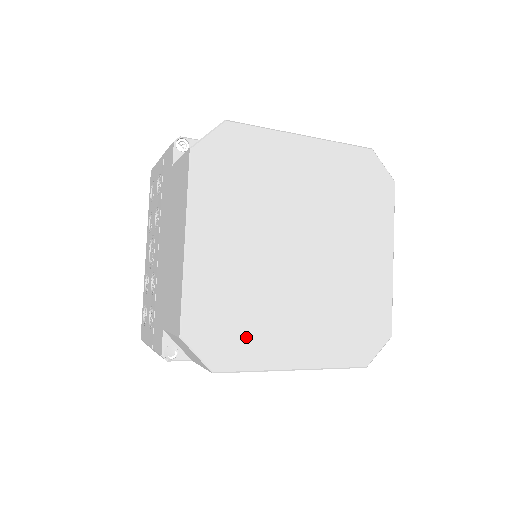
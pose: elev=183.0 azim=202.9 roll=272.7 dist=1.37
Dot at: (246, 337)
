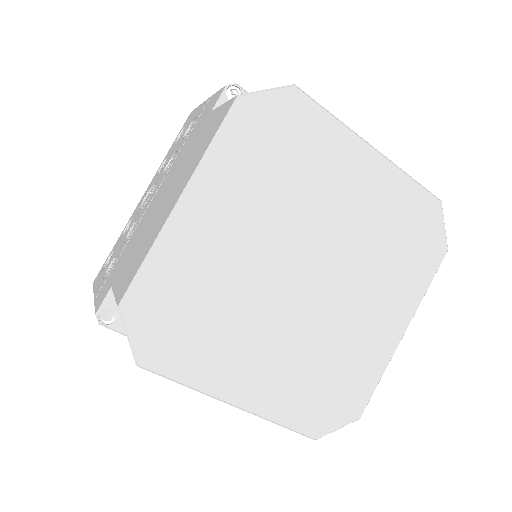
Dot at: (196, 343)
